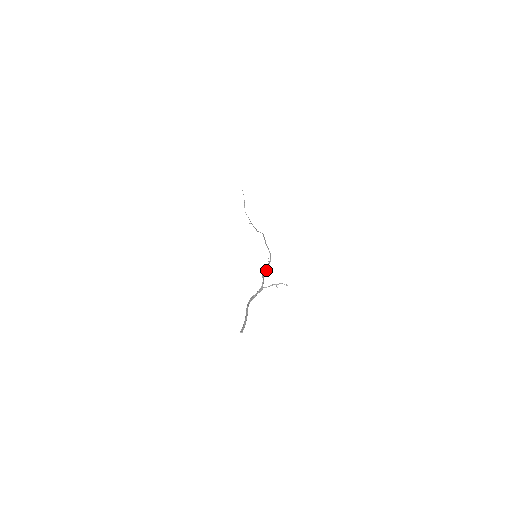
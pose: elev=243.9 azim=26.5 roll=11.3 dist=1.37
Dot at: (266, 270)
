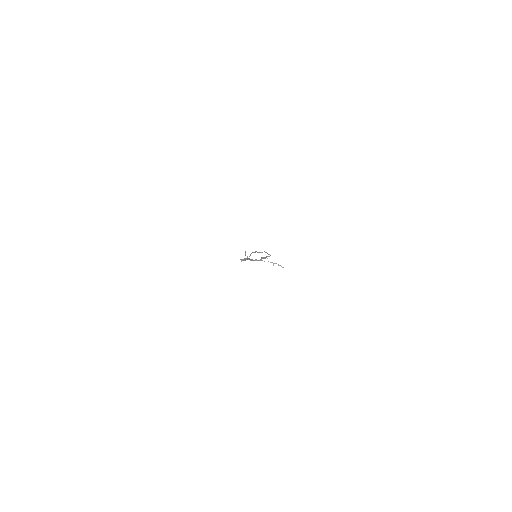
Dot at: (265, 257)
